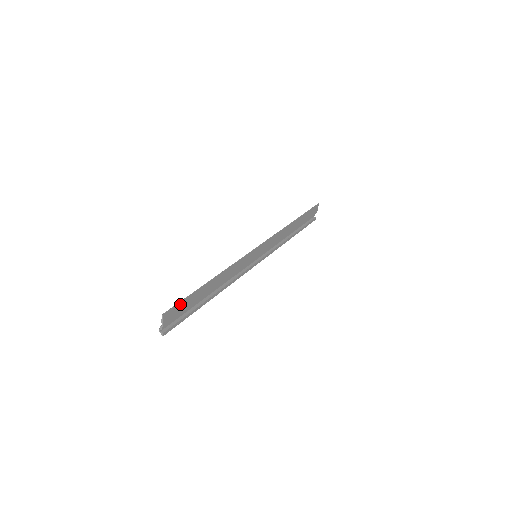
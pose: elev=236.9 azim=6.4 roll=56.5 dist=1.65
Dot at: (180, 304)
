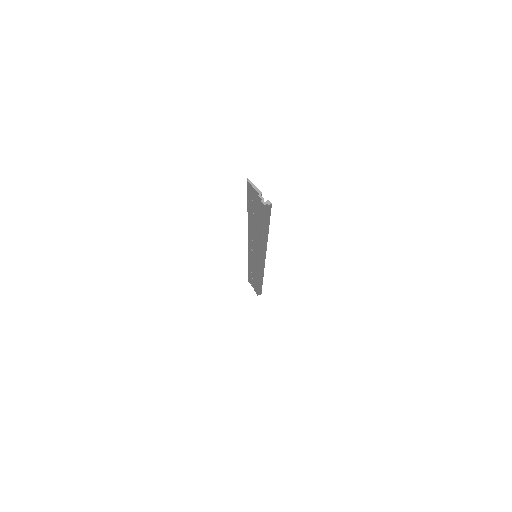
Dot at: (250, 195)
